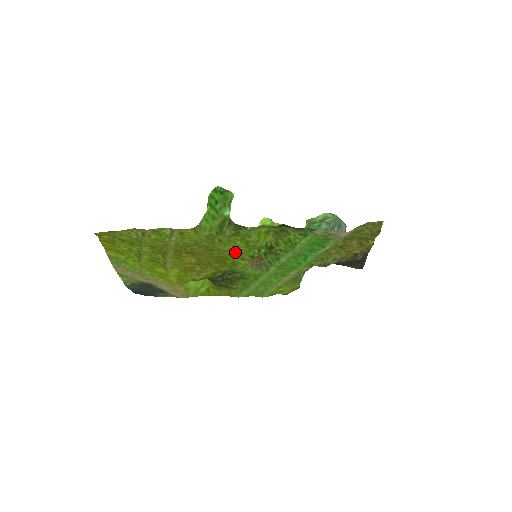
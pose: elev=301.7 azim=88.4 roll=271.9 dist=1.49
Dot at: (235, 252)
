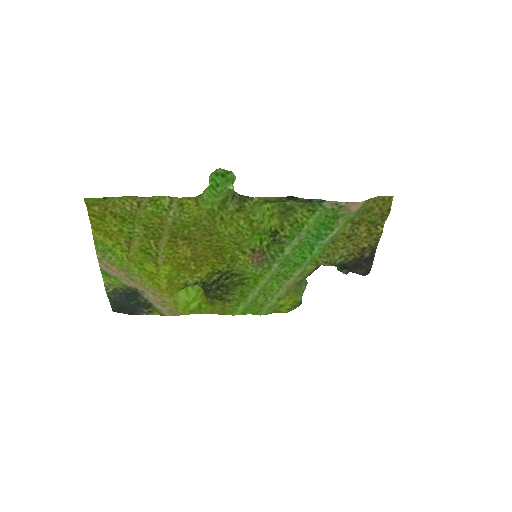
Dot at: (236, 238)
